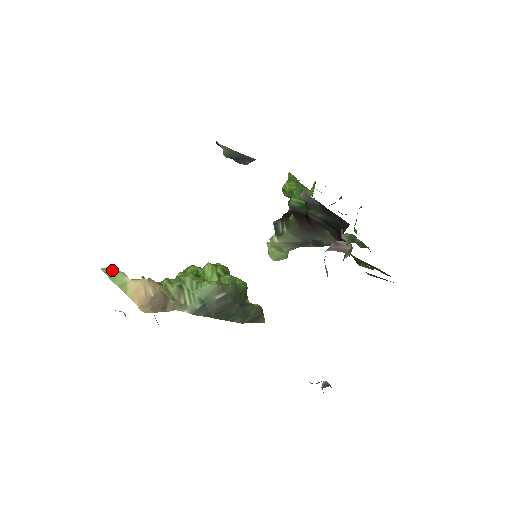
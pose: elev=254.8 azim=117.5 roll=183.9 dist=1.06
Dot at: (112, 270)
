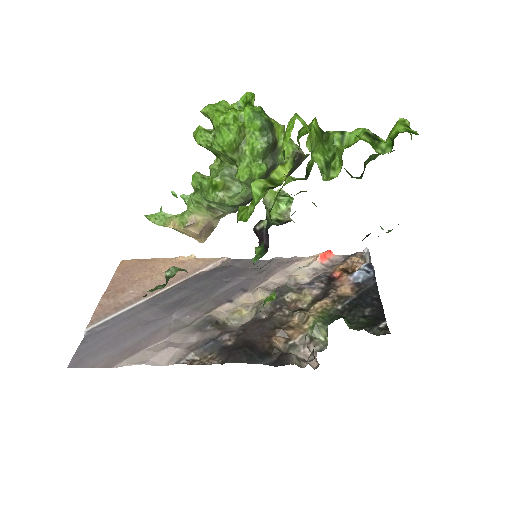
Dot at: occluded
